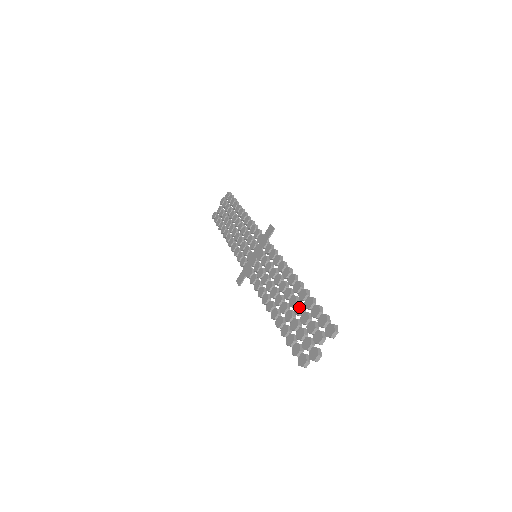
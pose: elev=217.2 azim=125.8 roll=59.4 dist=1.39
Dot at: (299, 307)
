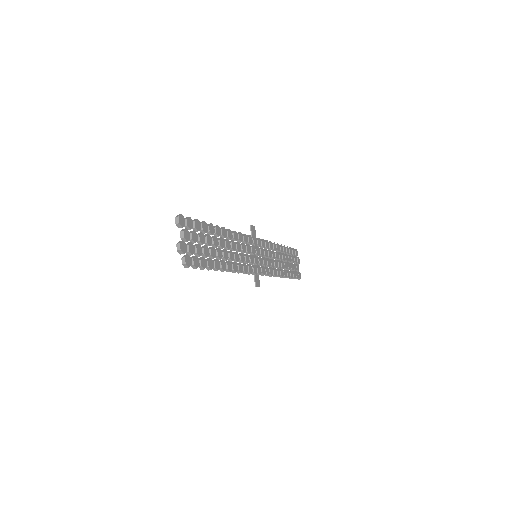
Dot at: (205, 239)
